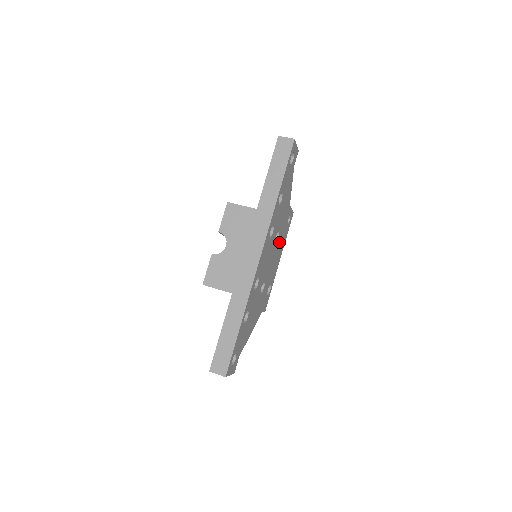
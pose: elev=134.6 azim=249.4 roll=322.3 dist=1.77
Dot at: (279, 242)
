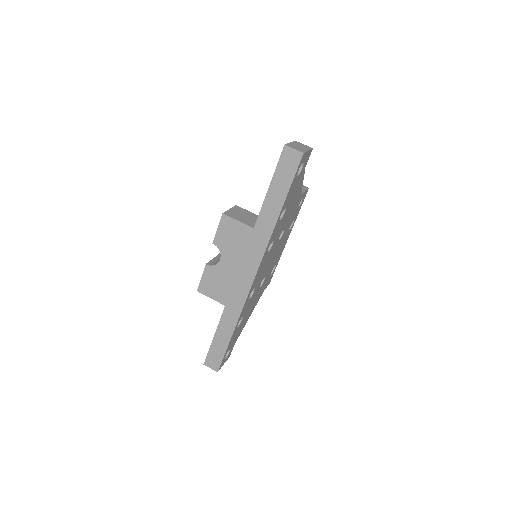
Dot at: (285, 232)
